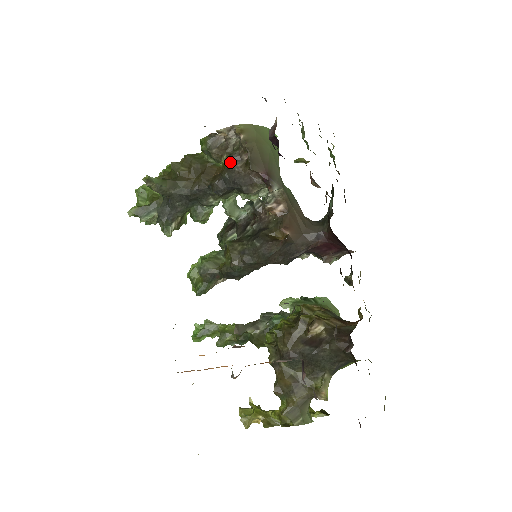
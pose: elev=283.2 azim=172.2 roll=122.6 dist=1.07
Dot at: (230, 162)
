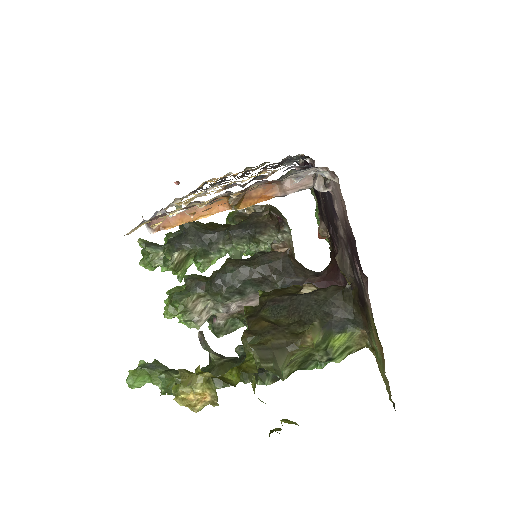
Dot at: (252, 214)
